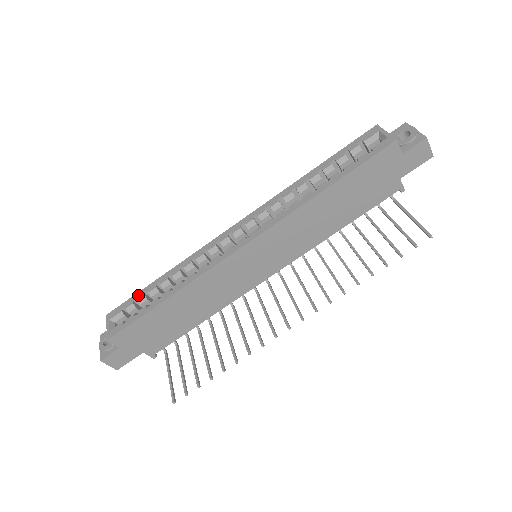
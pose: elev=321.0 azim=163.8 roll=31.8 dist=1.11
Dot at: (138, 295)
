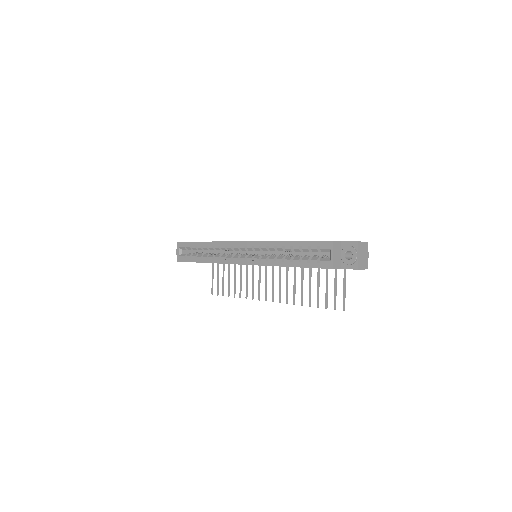
Dot at: (192, 244)
